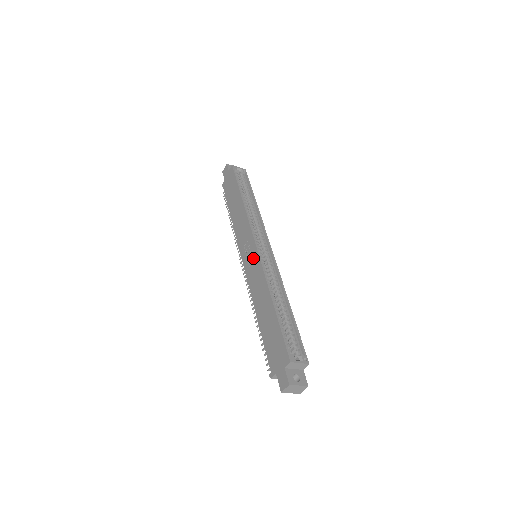
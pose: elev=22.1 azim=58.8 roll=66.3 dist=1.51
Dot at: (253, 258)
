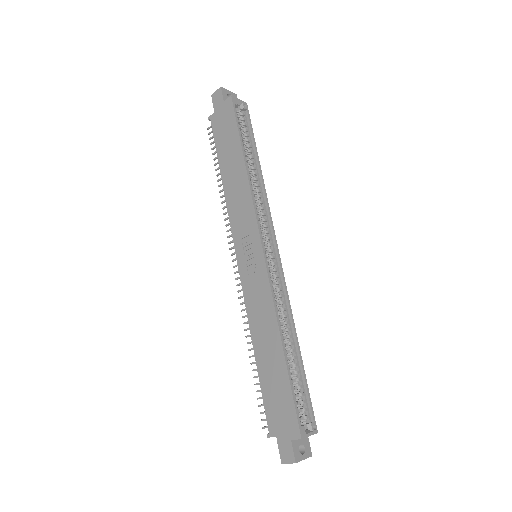
Dot at: (256, 266)
